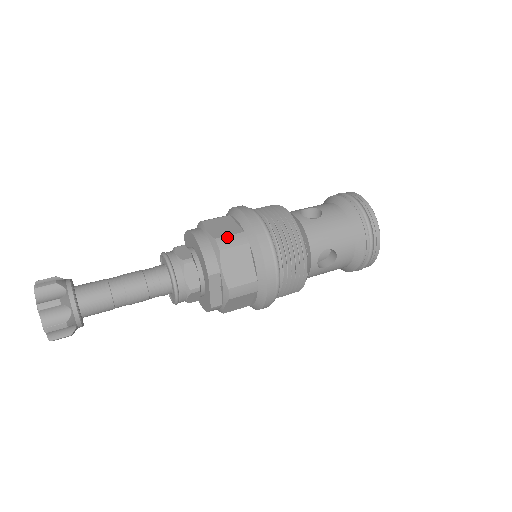
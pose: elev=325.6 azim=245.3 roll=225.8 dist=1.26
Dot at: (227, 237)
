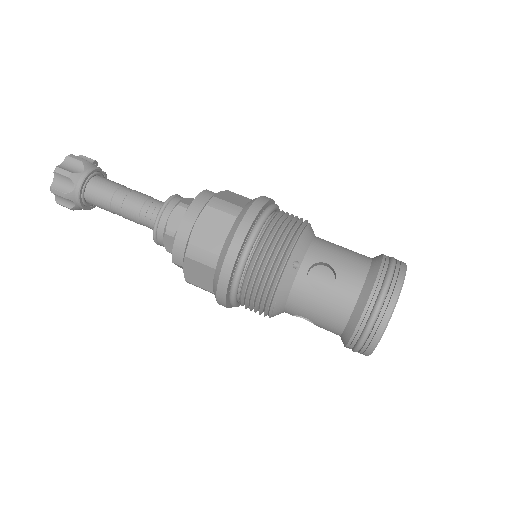
Dot at: (200, 249)
